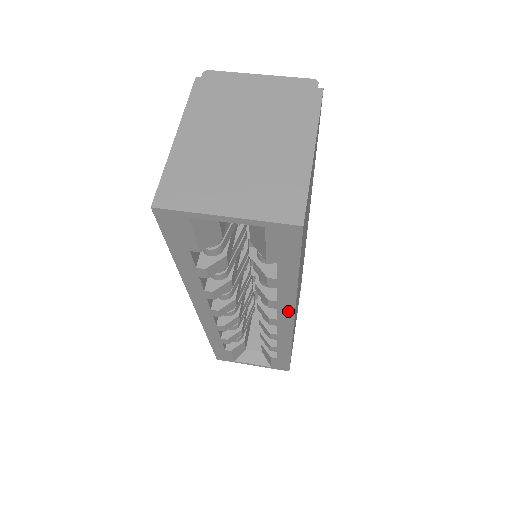
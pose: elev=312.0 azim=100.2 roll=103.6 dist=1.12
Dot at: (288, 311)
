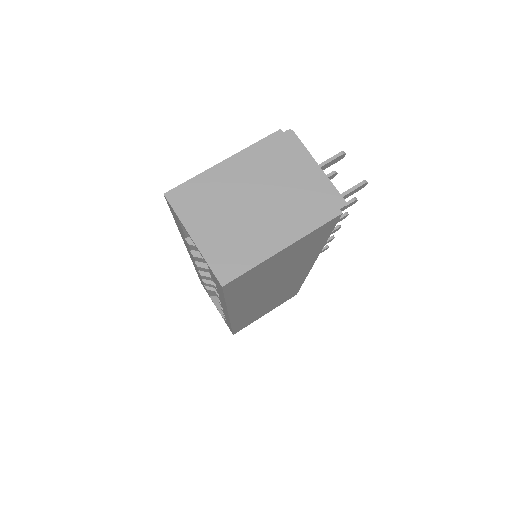
Dot at: occluded
